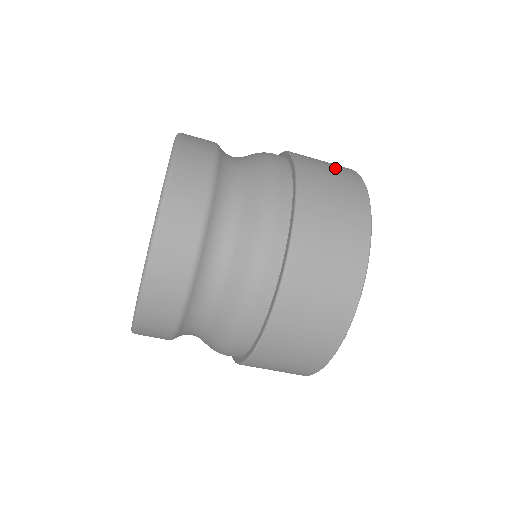
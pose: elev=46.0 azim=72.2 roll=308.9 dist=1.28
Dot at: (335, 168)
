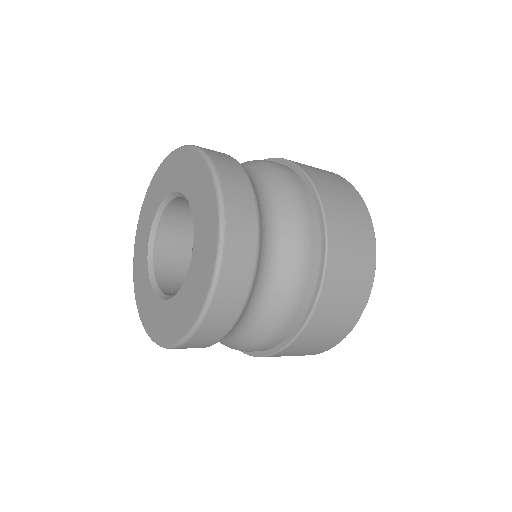
Dot at: occluded
